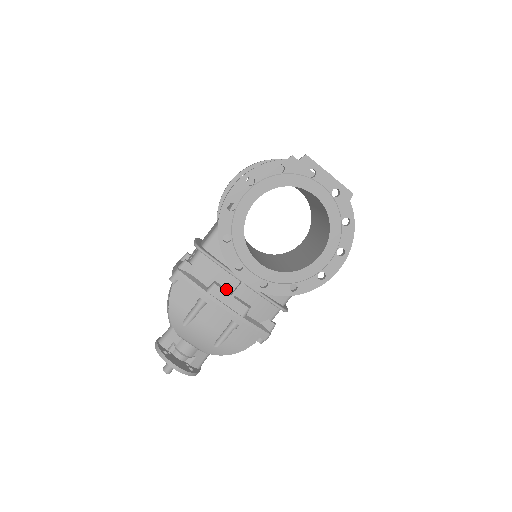
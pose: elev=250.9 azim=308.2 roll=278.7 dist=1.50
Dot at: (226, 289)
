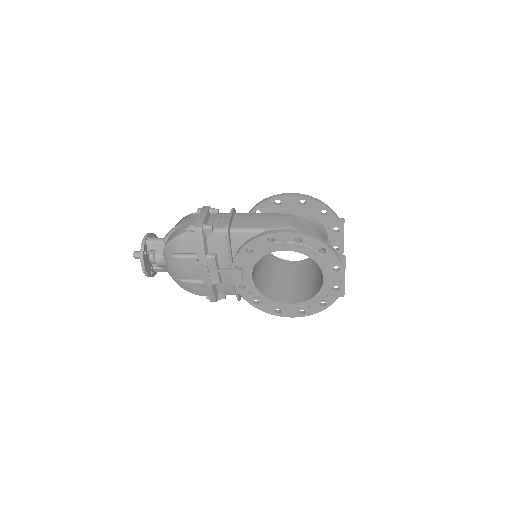
Dot at: (218, 263)
